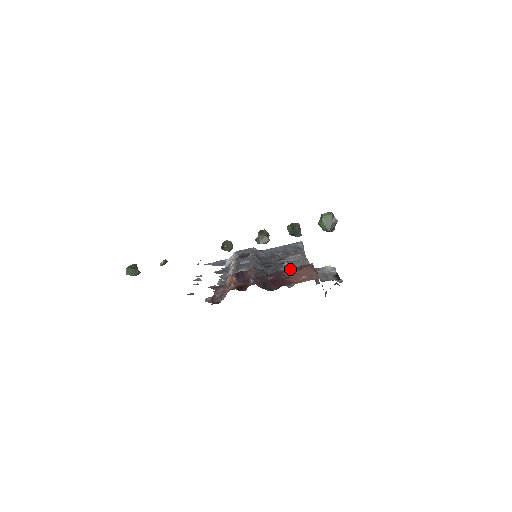
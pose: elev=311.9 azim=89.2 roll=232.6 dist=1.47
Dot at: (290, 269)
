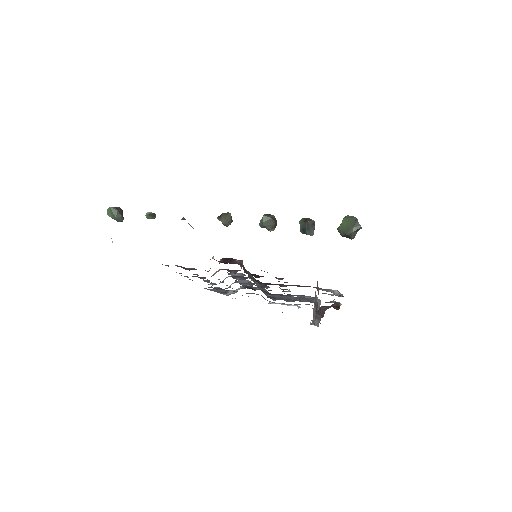
Dot at: (290, 285)
